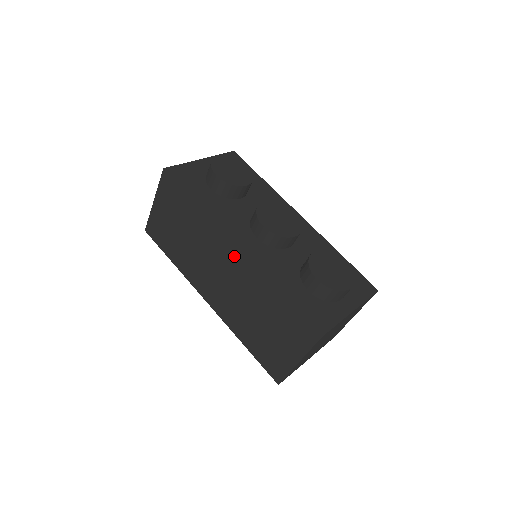
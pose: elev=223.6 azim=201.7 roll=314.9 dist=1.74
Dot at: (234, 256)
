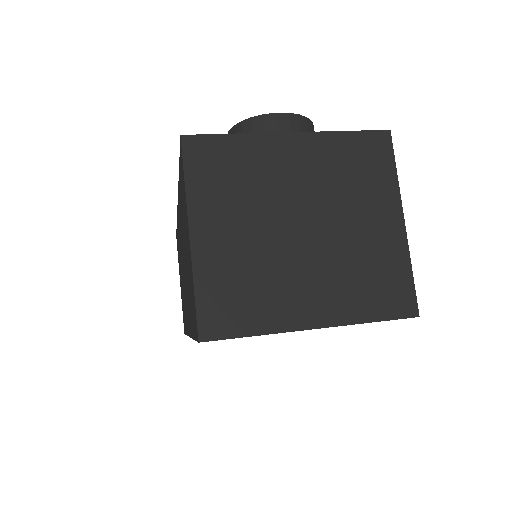
Dot at: occluded
